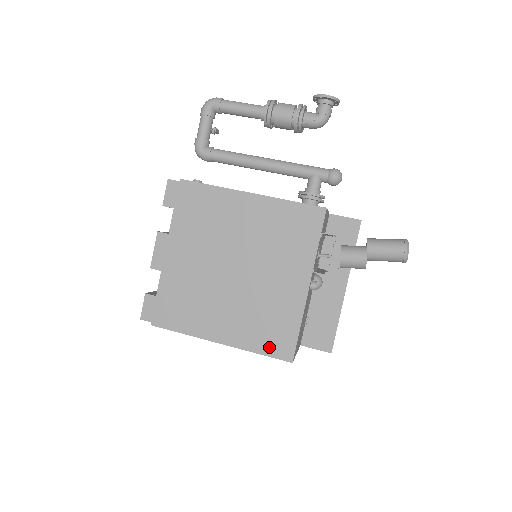
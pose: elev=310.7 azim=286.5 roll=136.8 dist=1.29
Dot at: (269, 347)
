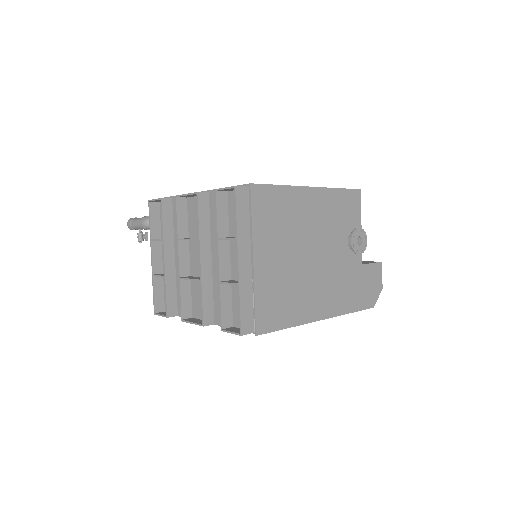
Dot at: occluded
